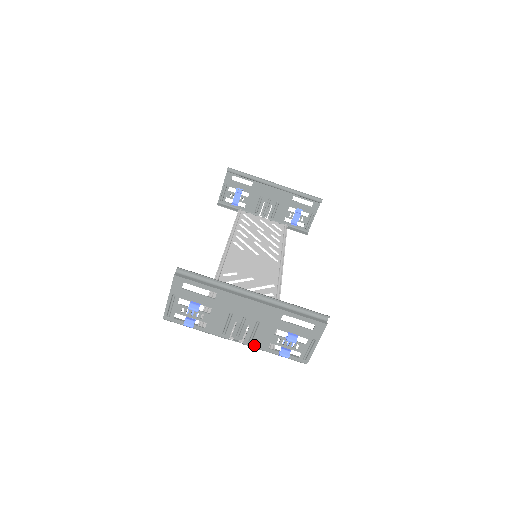
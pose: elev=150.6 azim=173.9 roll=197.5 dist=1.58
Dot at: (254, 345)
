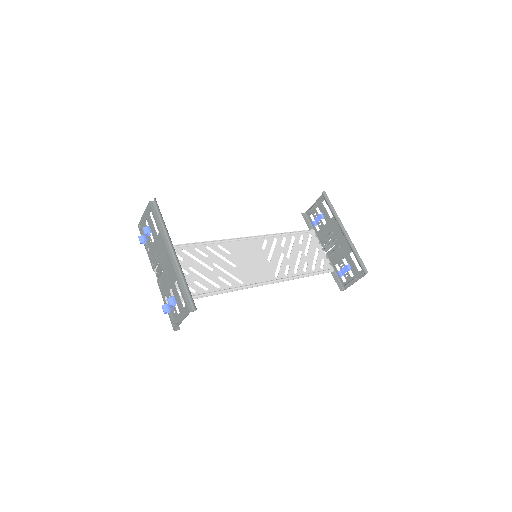
Dot at: (160, 287)
